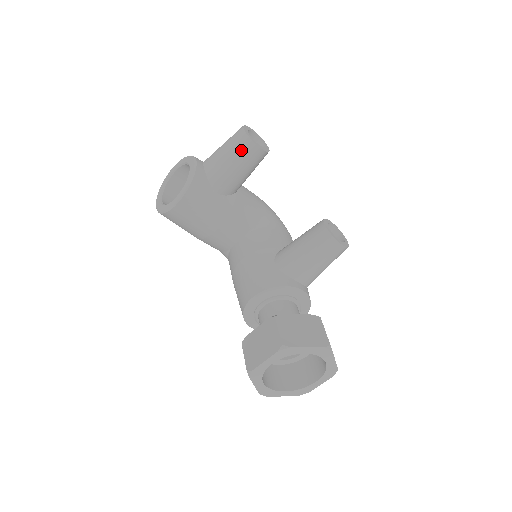
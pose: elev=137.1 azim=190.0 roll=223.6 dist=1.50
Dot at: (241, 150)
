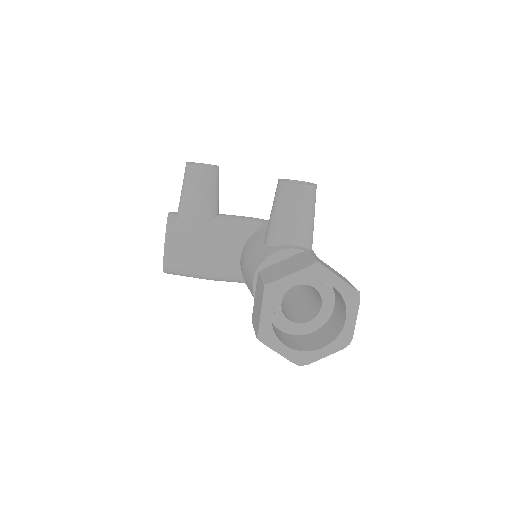
Dot at: (191, 178)
